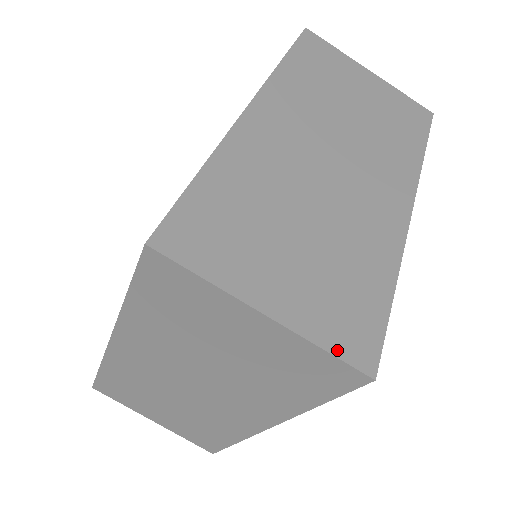
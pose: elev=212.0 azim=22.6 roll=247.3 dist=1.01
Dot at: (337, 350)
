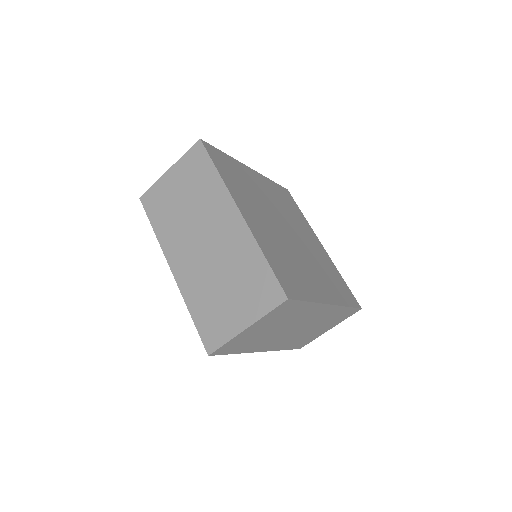
Dot at: (271, 308)
